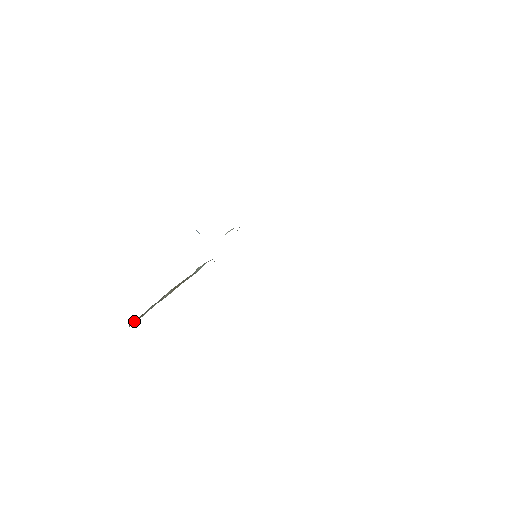
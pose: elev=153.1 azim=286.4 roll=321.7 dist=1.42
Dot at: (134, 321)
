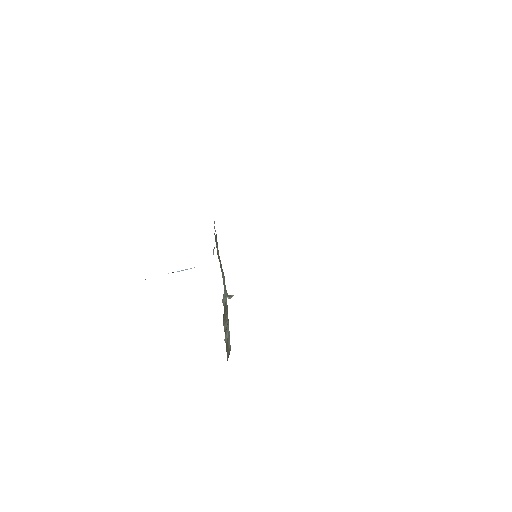
Dot at: occluded
